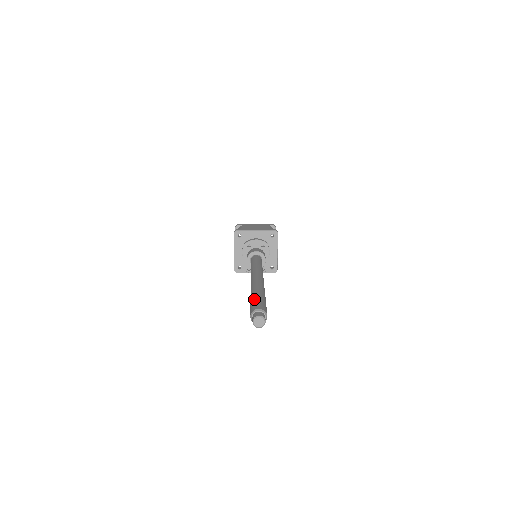
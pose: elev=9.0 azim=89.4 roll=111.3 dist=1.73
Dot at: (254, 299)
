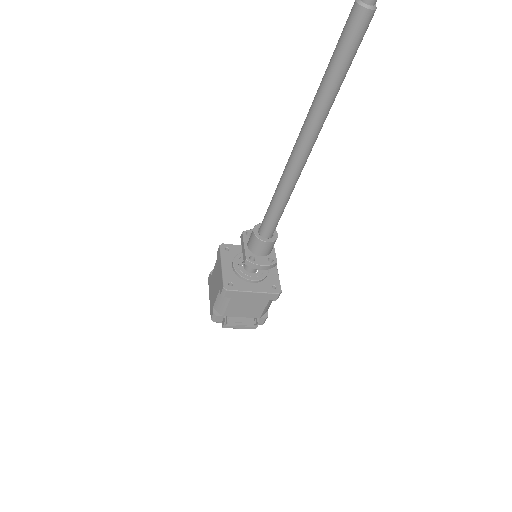
Dot at: occluded
